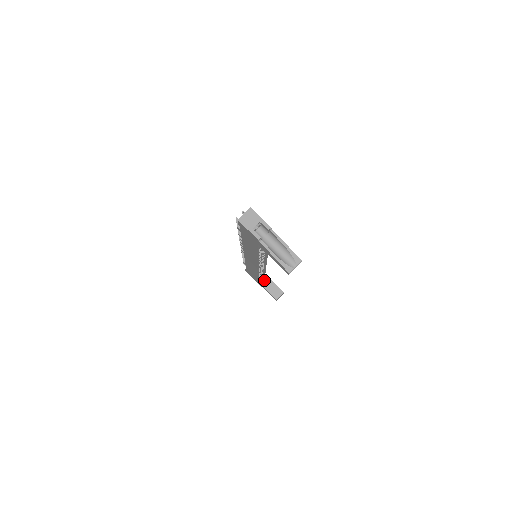
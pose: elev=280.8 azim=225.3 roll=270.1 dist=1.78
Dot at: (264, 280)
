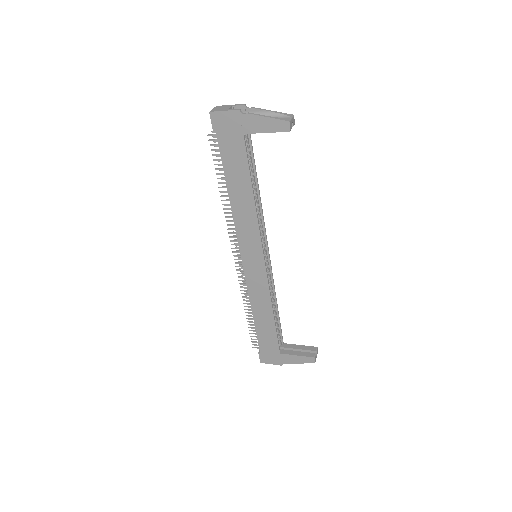
Dot at: (287, 351)
